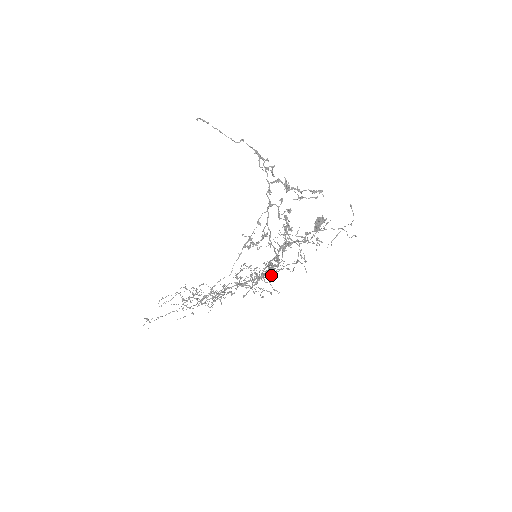
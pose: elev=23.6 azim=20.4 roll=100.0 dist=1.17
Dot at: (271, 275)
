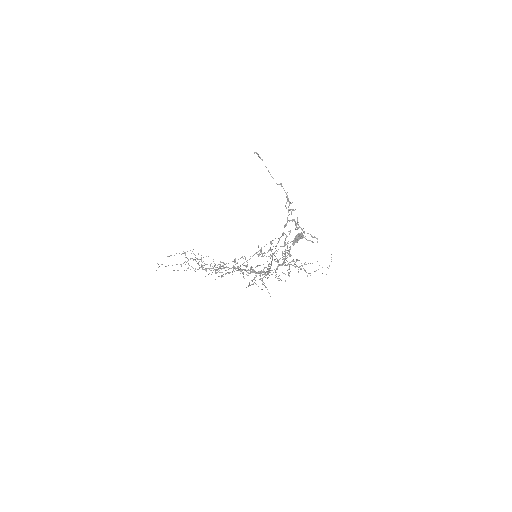
Dot at: occluded
